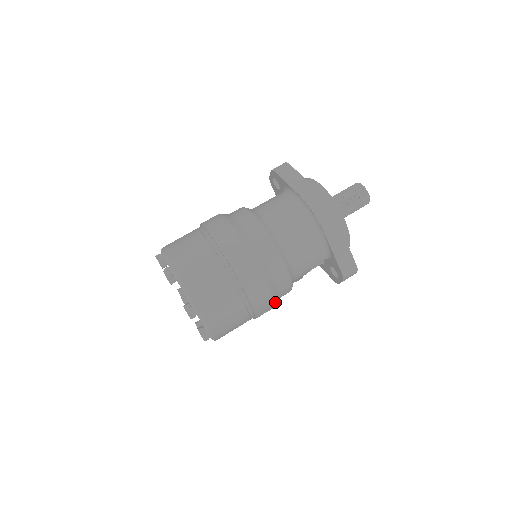
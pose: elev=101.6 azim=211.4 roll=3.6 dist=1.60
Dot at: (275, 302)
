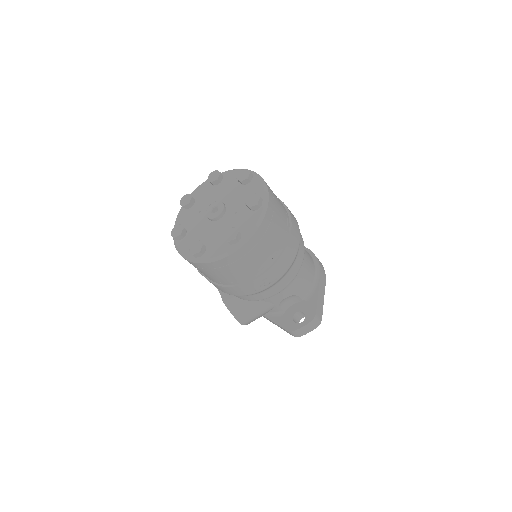
Dot at: (278, 280)
